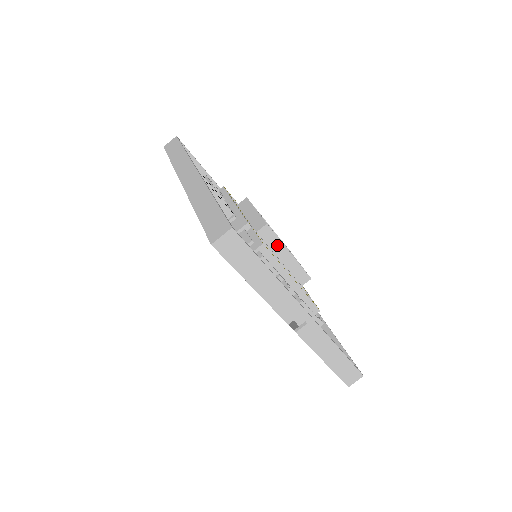
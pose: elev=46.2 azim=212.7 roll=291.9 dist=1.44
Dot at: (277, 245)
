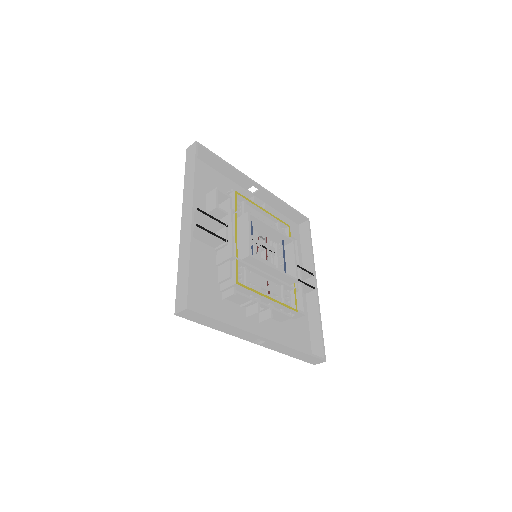
Dot at: (262, 265)
